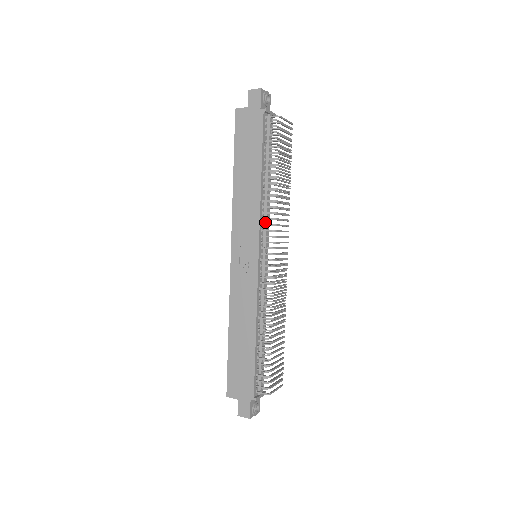
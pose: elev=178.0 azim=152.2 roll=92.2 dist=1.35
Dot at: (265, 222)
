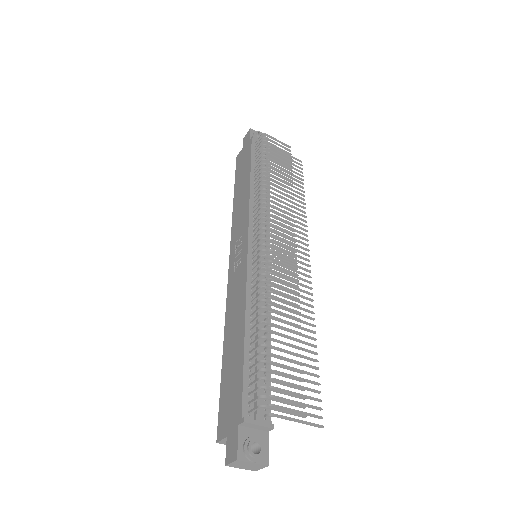
Dot at: occluded
